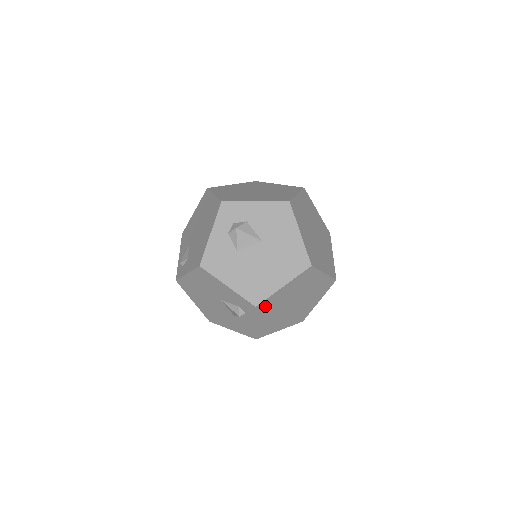
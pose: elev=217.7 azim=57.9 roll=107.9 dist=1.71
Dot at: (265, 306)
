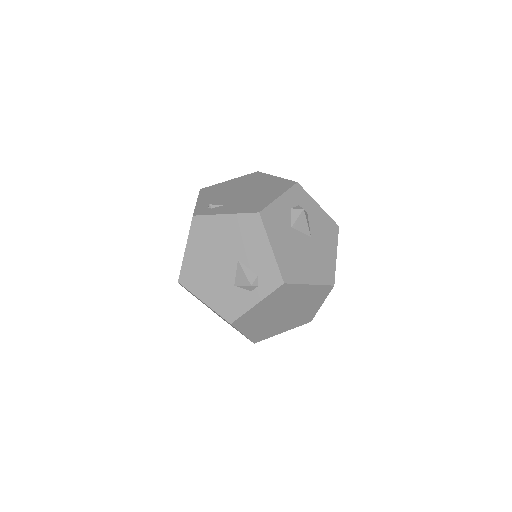
Dot at: (283, 291)
